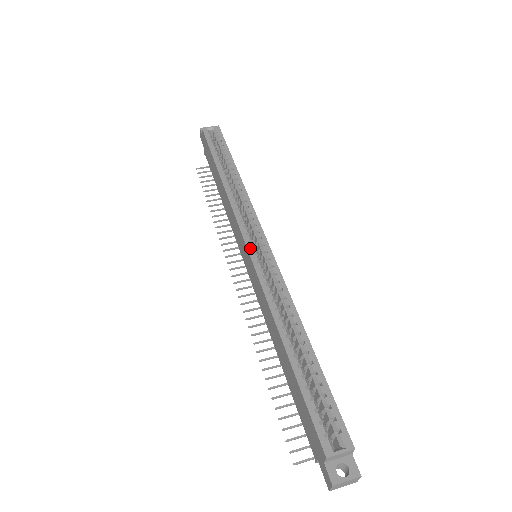
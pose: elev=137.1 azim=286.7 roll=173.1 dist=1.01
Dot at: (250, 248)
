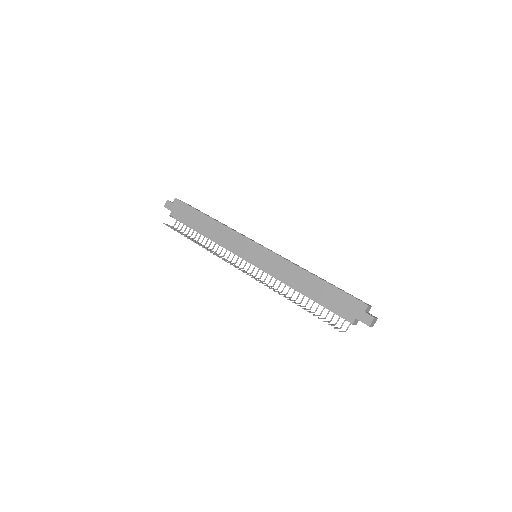
Dot at: (262, 246)
